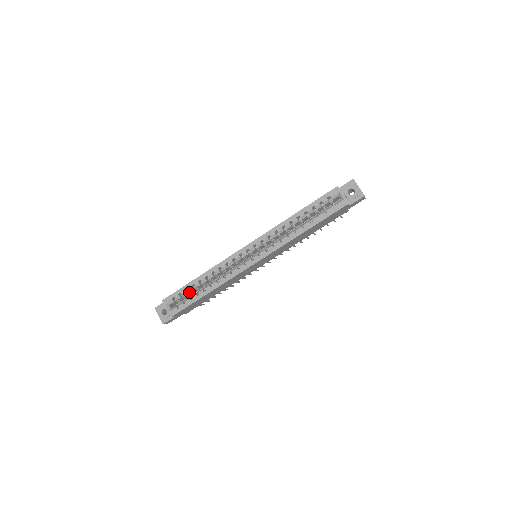
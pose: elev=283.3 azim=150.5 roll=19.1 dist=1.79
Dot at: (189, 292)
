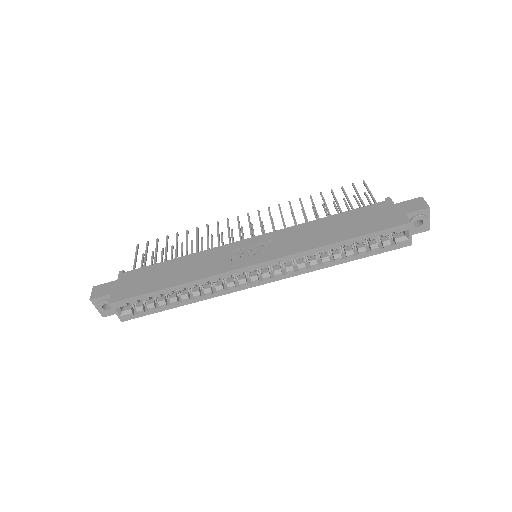
Dot at: occluded
